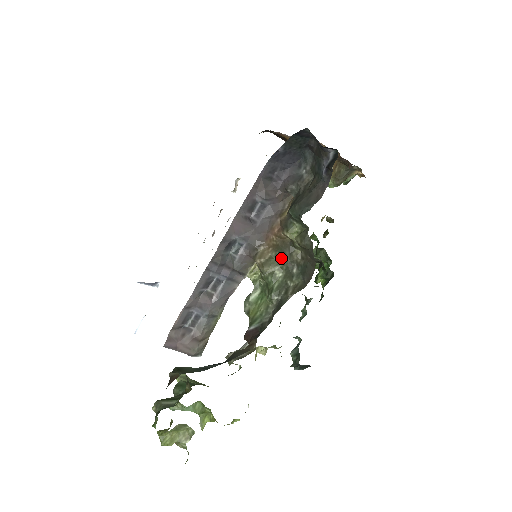
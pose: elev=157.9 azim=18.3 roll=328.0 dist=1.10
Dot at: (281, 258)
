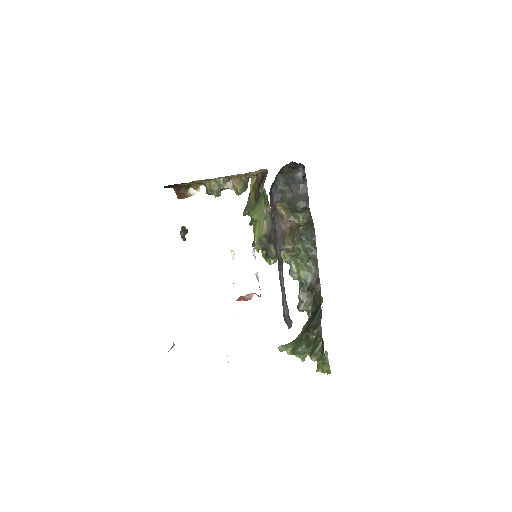
Dot at: (295, 238)
